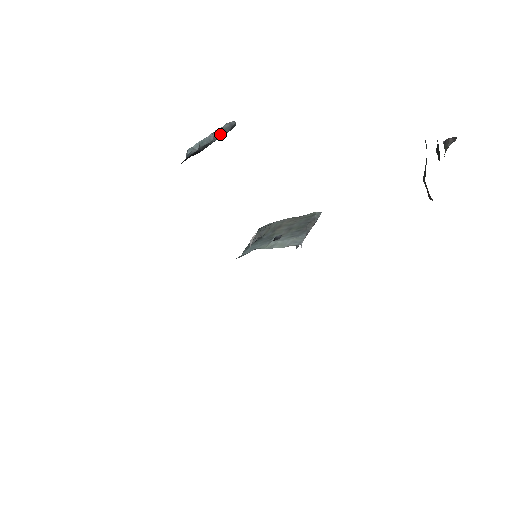
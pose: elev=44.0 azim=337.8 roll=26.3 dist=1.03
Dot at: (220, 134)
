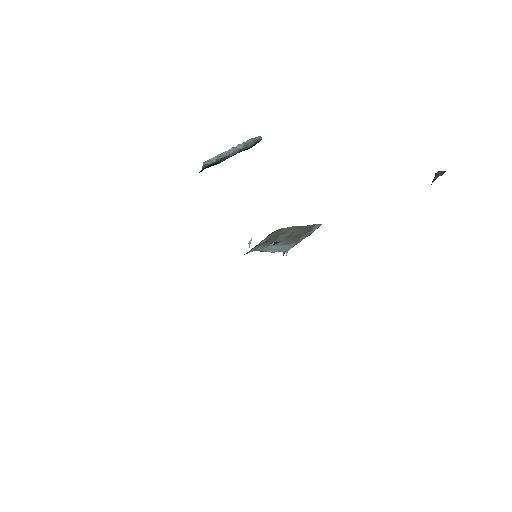
Dot at: (241, 148)
